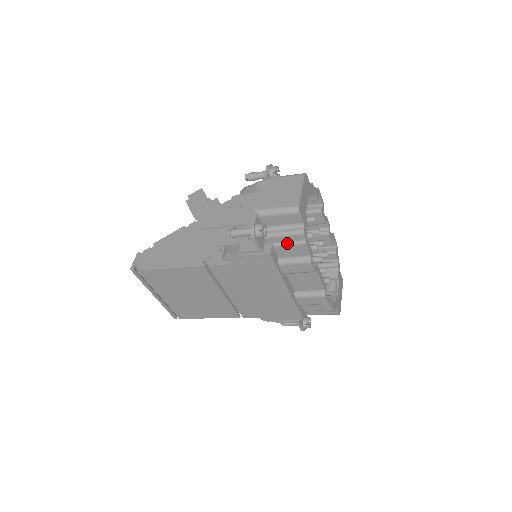
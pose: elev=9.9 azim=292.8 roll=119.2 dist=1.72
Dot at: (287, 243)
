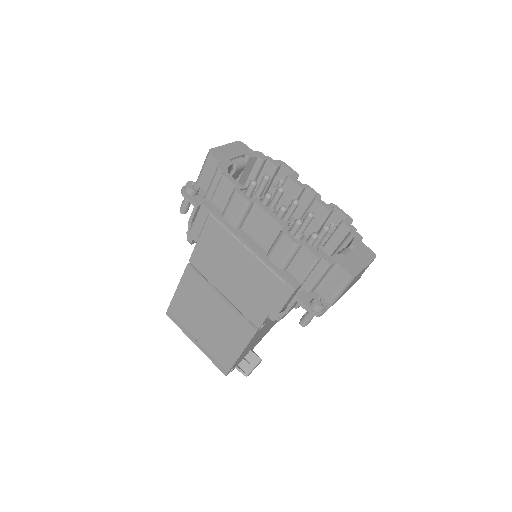
Dot at: (216, 188)
